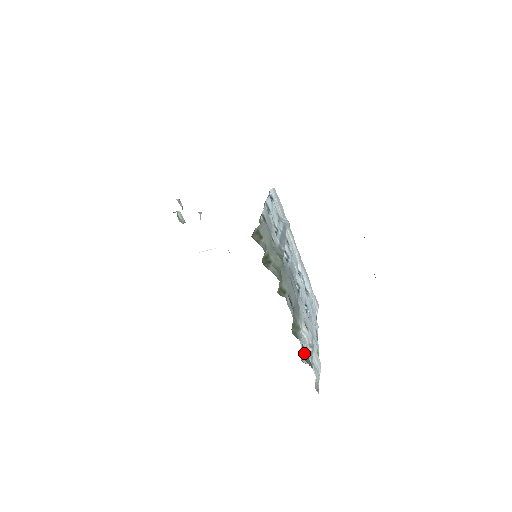
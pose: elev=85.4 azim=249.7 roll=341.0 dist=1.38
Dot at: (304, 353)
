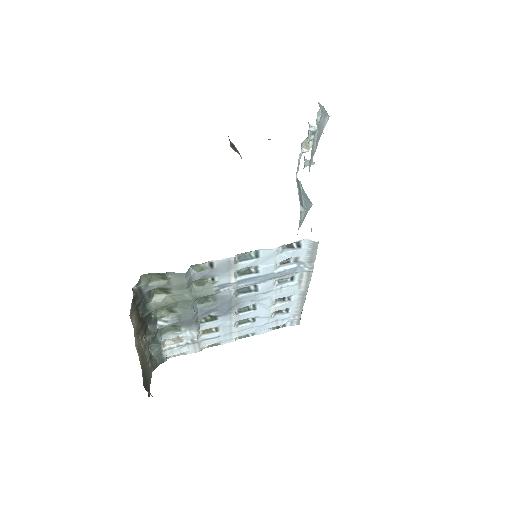
Dot at: (154, 343)
